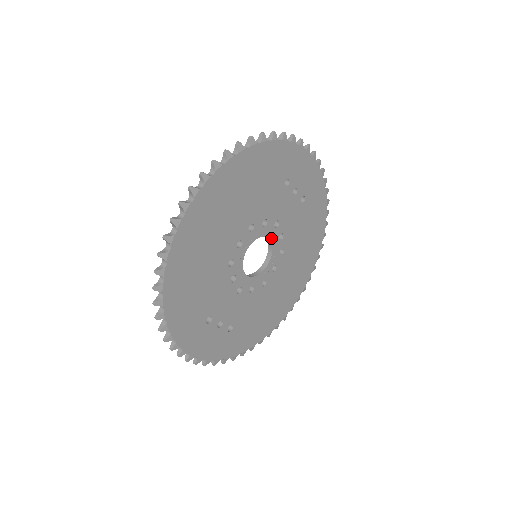
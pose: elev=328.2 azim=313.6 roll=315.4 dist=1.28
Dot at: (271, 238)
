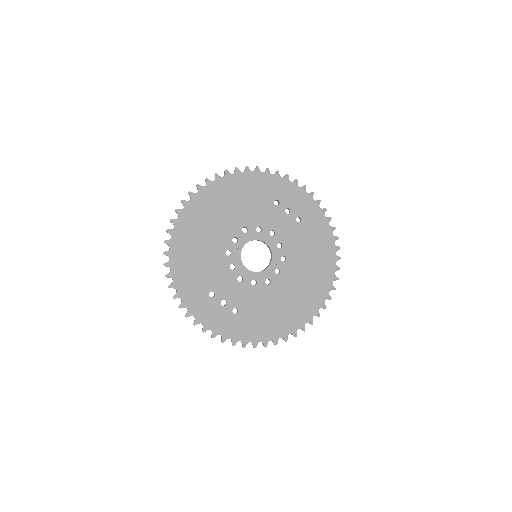
Dot at: (268, 244)
